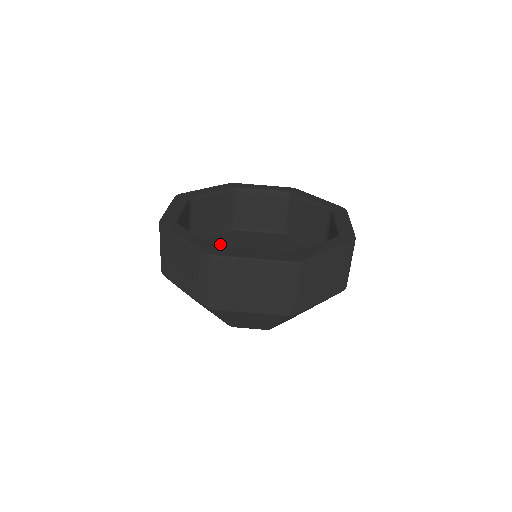
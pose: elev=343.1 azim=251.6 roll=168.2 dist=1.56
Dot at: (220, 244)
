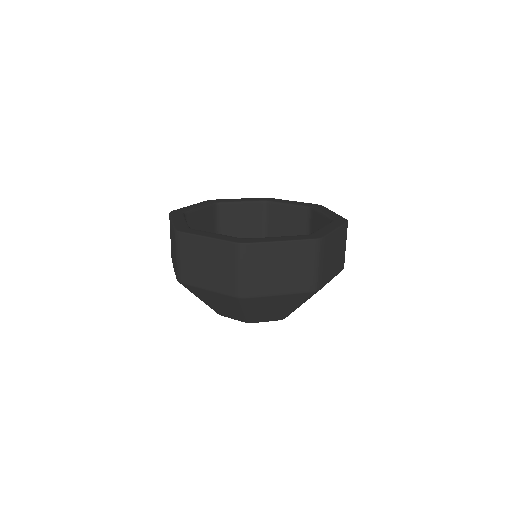
Dot at: occluded
